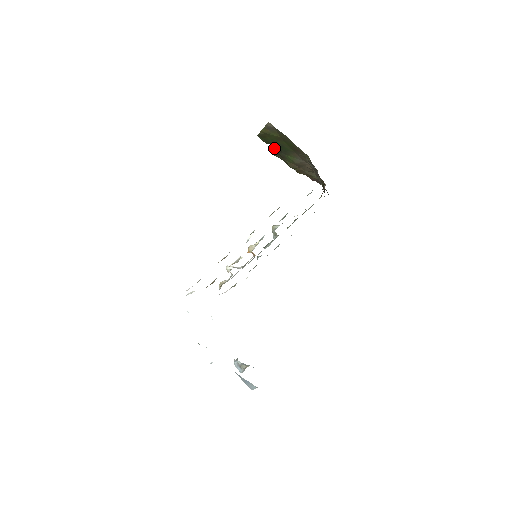
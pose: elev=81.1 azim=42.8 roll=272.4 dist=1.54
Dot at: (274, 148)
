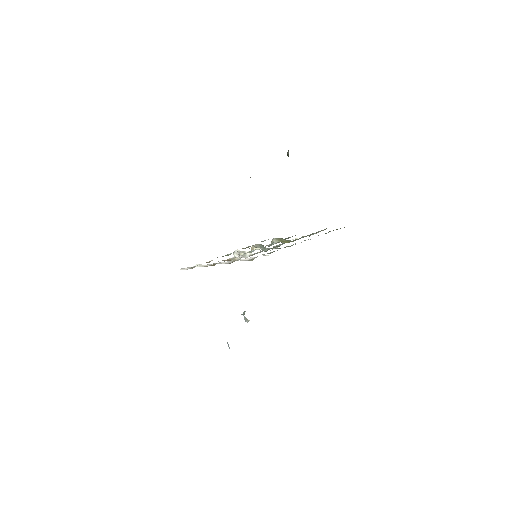
Dot at: occluded
